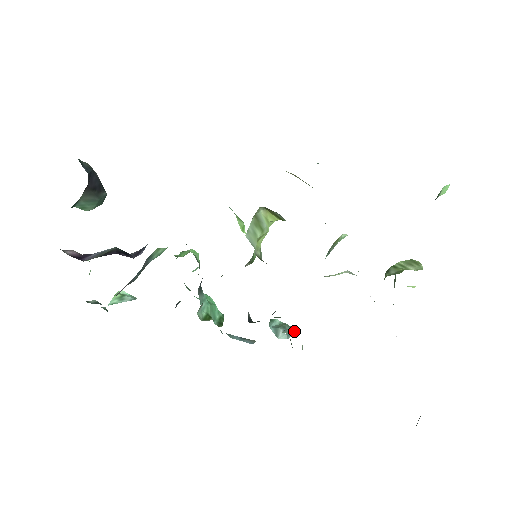
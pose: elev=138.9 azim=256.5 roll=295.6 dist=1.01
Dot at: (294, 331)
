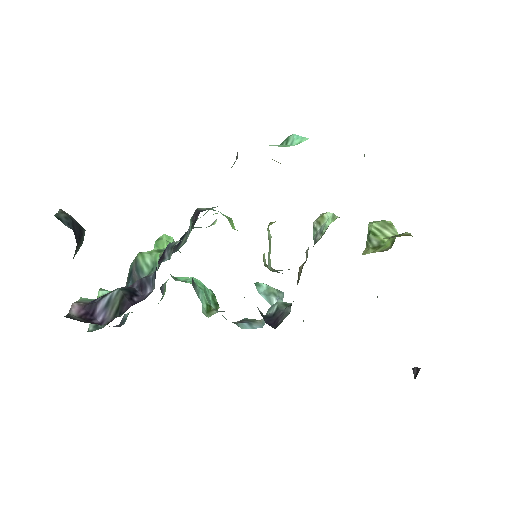
Dot at: (283, 294)
